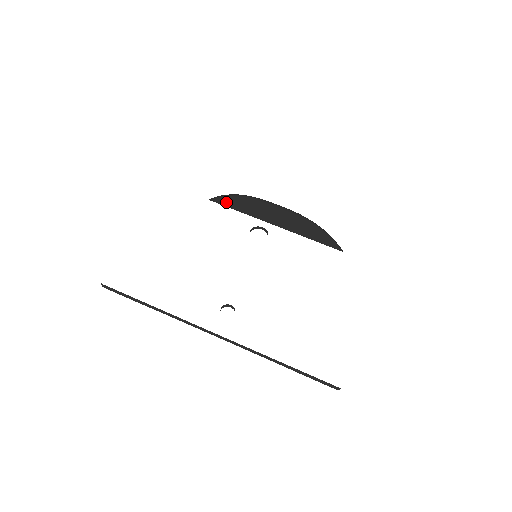
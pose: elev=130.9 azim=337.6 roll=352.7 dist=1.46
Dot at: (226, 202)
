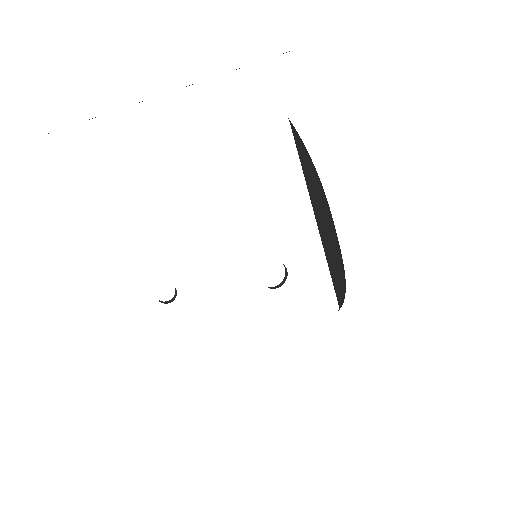
Dot at: (300, 145)
